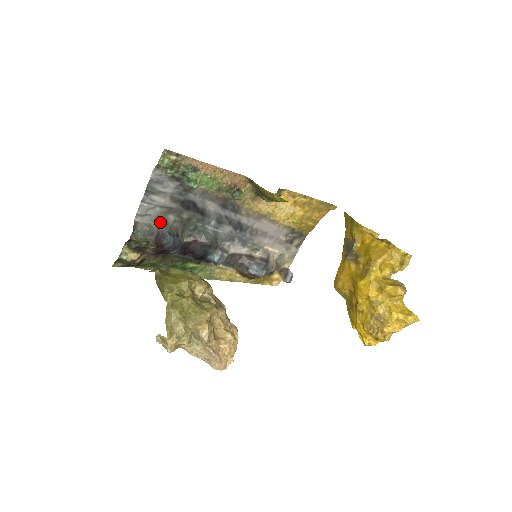
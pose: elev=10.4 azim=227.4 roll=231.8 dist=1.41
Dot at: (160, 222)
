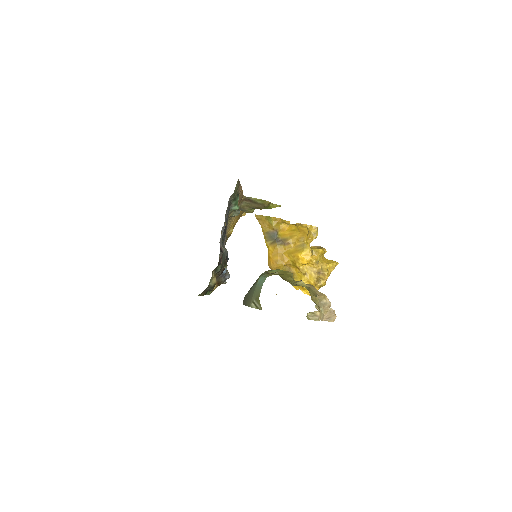
Dot at: occluded
